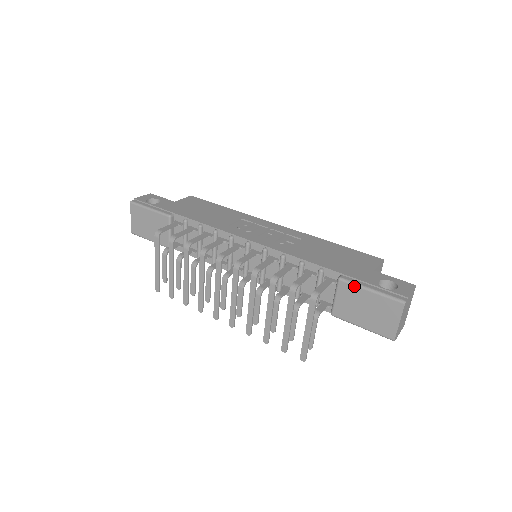
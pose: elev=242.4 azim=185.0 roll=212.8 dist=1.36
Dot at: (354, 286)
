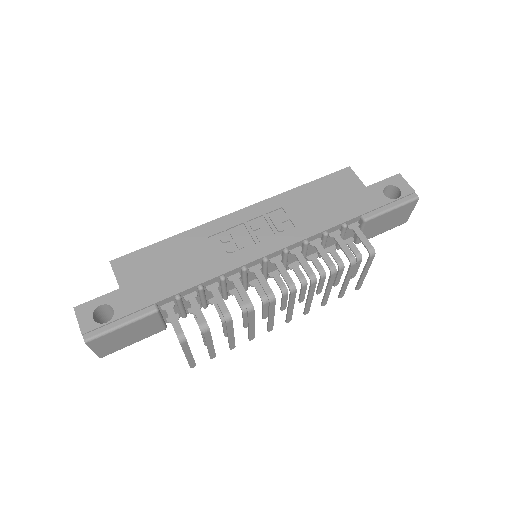
Dot at: (379, 217)
